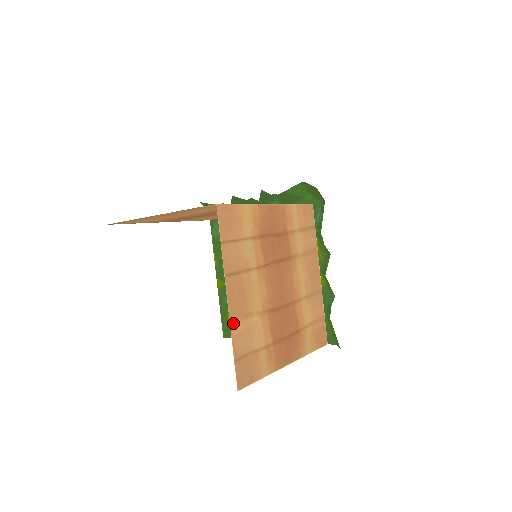
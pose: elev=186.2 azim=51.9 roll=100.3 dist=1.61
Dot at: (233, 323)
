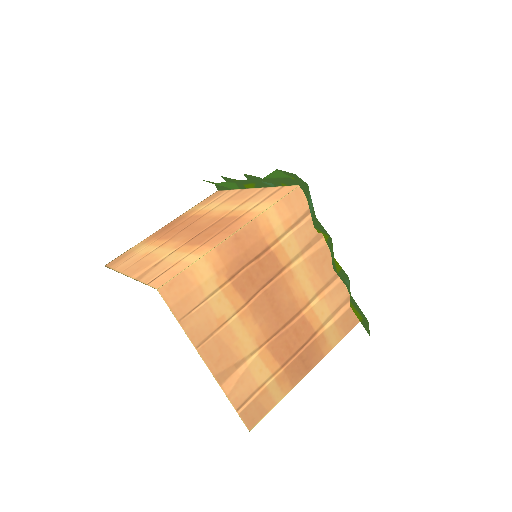
Dot at: (223, 382)
